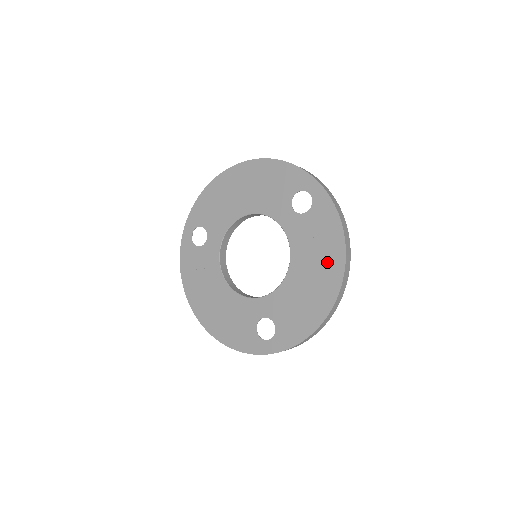
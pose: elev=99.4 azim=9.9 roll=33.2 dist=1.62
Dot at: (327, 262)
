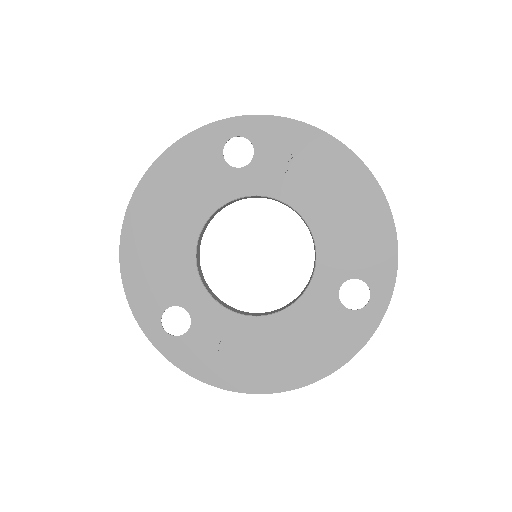
Dot at: (328, 164)
